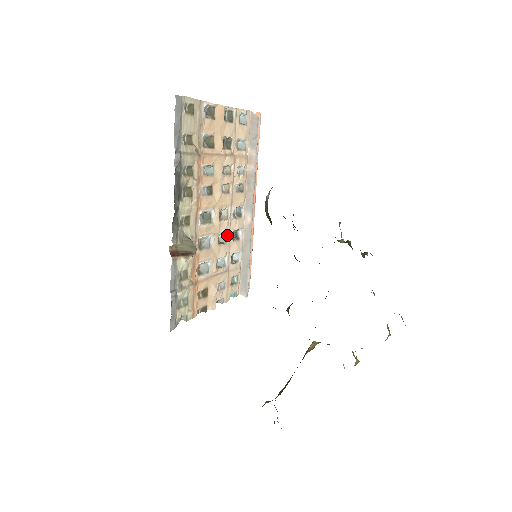
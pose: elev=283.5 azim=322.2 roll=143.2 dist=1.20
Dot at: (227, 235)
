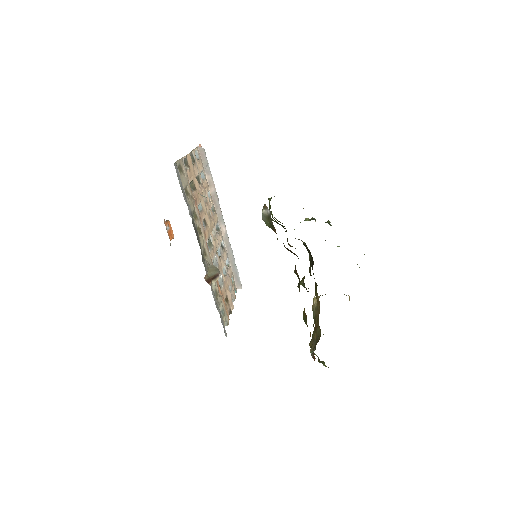
Dot at: (220, 249)
